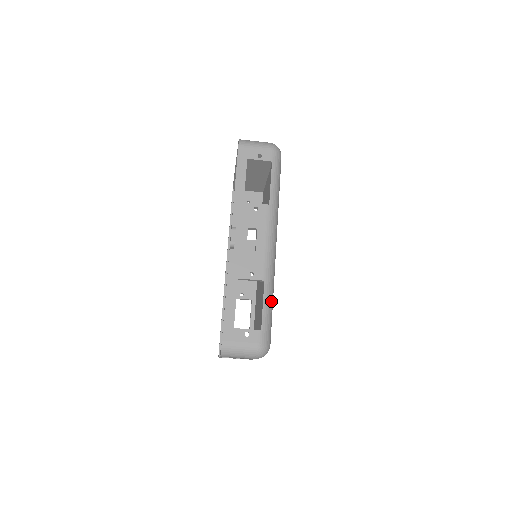
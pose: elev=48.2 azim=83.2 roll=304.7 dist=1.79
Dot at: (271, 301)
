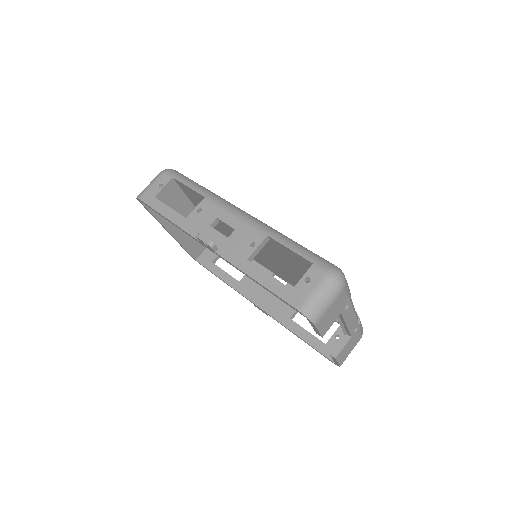
Dot at: (293, 242)
